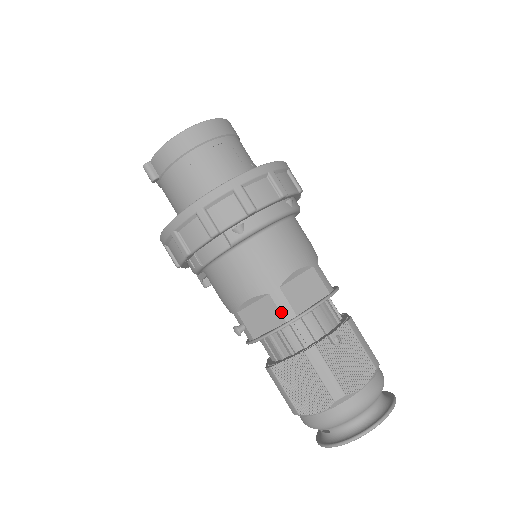
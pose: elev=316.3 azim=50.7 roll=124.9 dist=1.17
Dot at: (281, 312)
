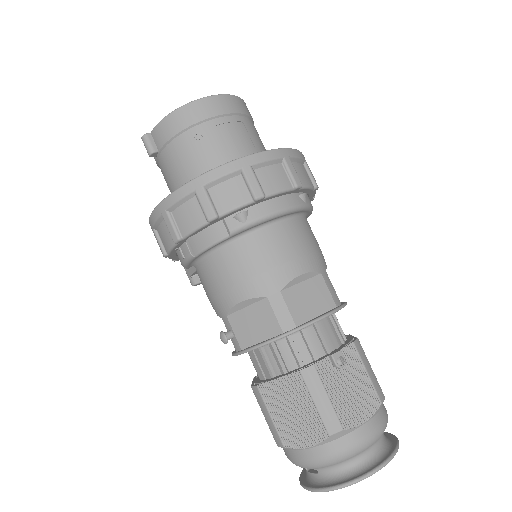
Dot at: (278, 320)
